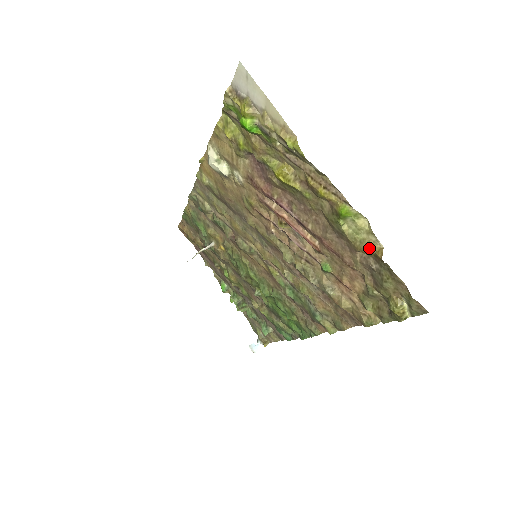
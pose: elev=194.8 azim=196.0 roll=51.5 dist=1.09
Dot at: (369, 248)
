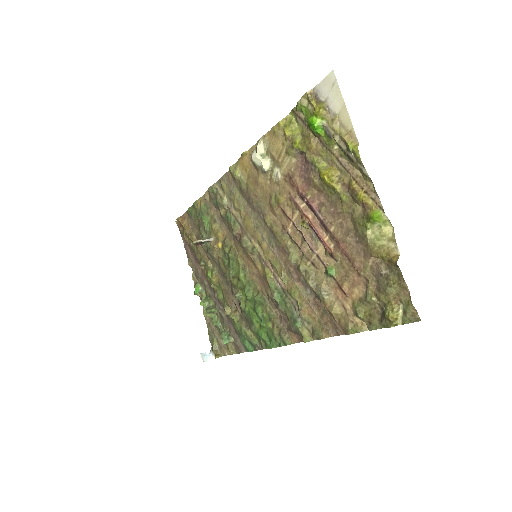
Dot at: (386, 253)
